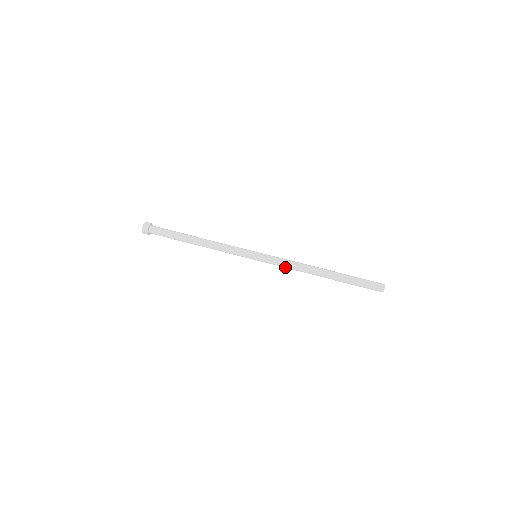
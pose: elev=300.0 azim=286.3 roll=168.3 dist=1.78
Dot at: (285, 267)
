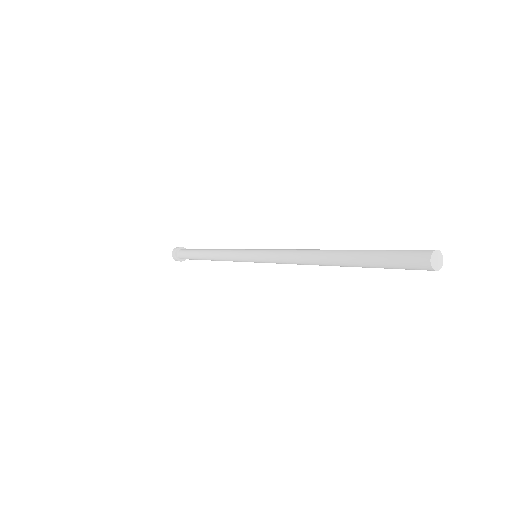
Dot at: (283, 251)
